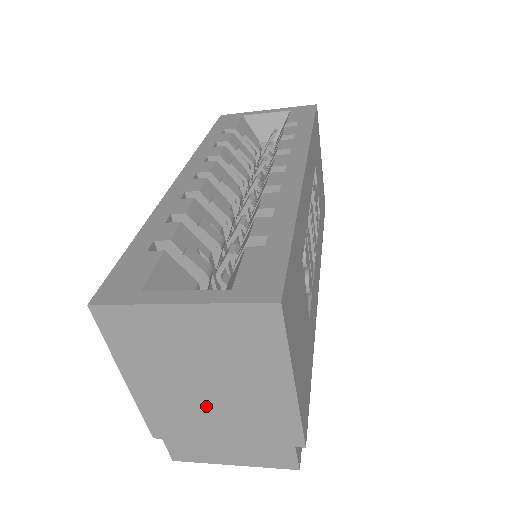
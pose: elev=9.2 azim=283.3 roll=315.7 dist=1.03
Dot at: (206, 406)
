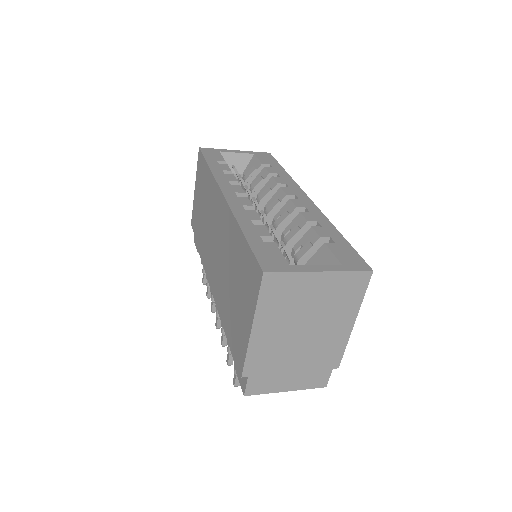
Dot at: (295, 344)
